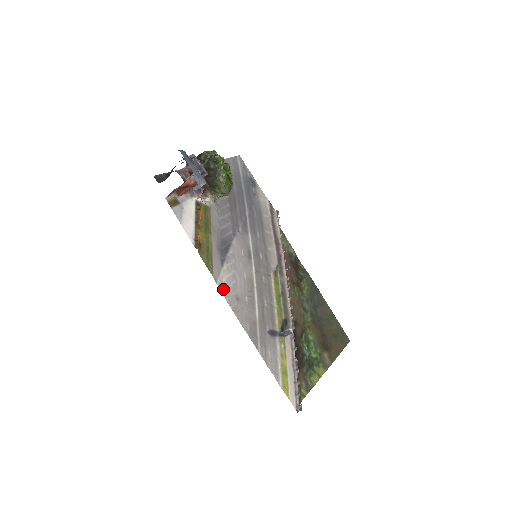
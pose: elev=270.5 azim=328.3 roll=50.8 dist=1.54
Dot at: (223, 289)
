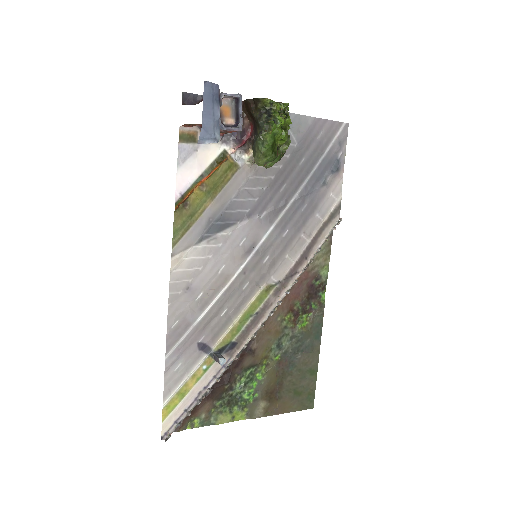
Dot at: (176, 268)
